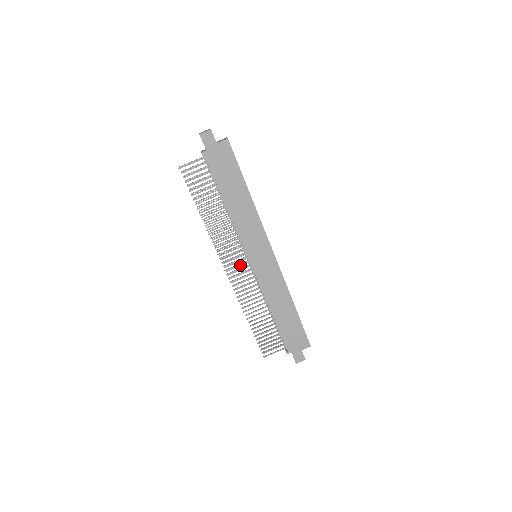
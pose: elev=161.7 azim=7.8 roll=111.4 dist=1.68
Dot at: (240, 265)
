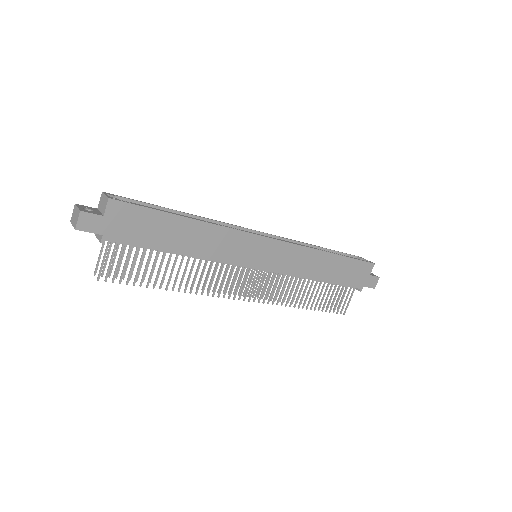
Dot at: (249, 278)
